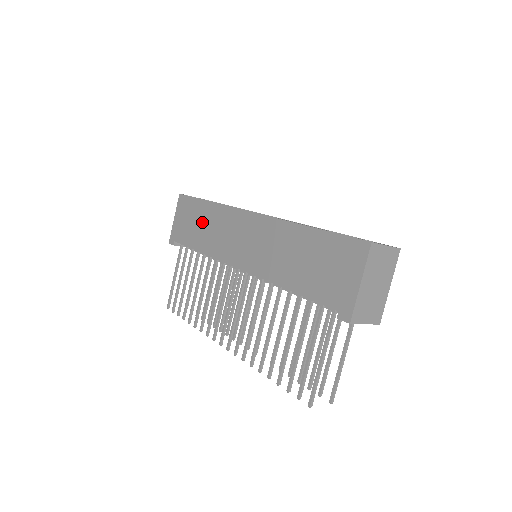
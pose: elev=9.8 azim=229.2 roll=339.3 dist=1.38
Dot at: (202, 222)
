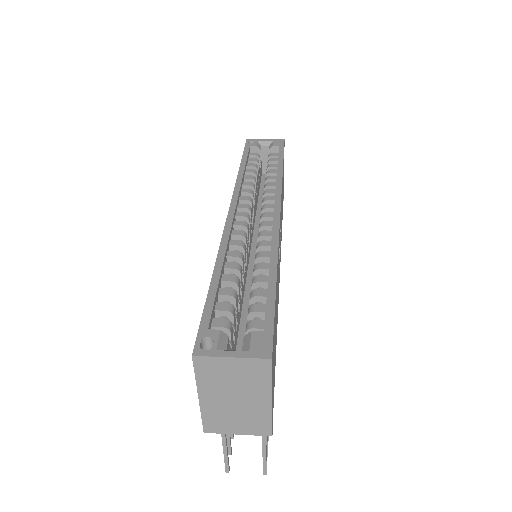
Dot at: occluded
